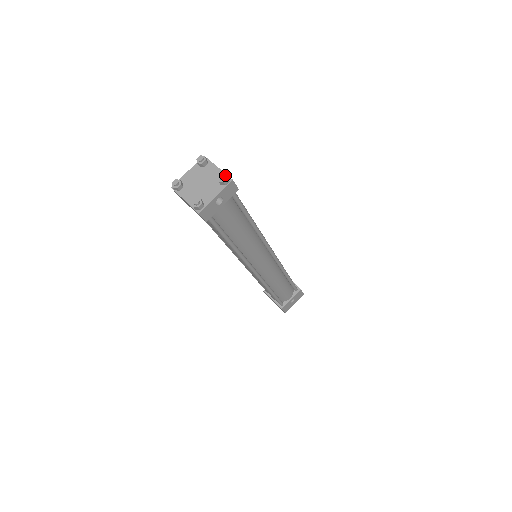
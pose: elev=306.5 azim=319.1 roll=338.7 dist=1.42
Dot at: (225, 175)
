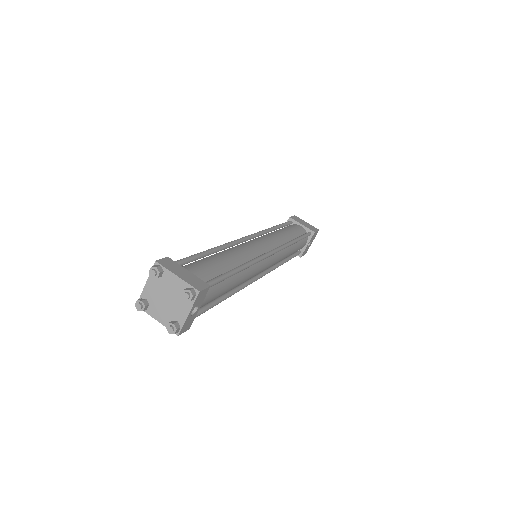
Dot at: (188, 292)
